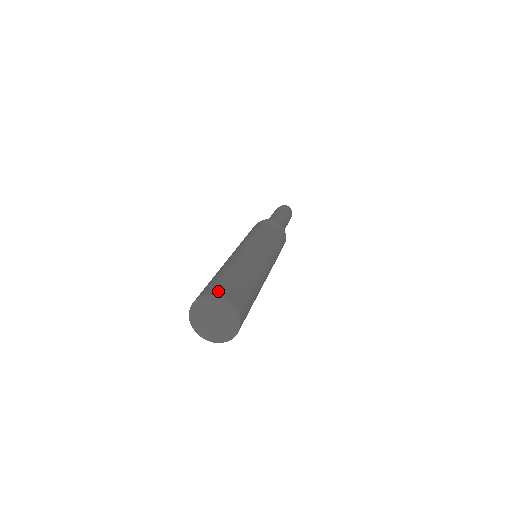
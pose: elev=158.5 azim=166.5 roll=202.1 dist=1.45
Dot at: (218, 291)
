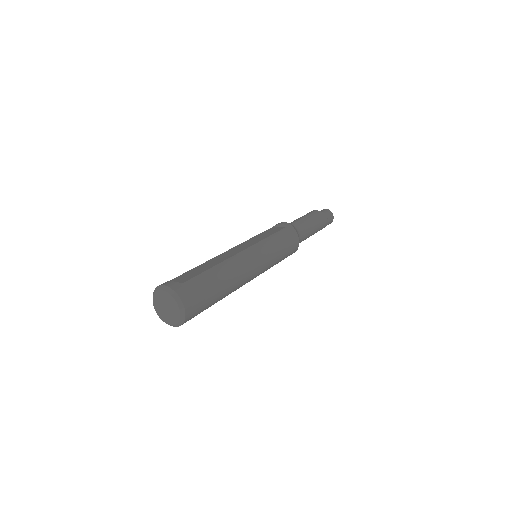
Dot at: (164, 283)
